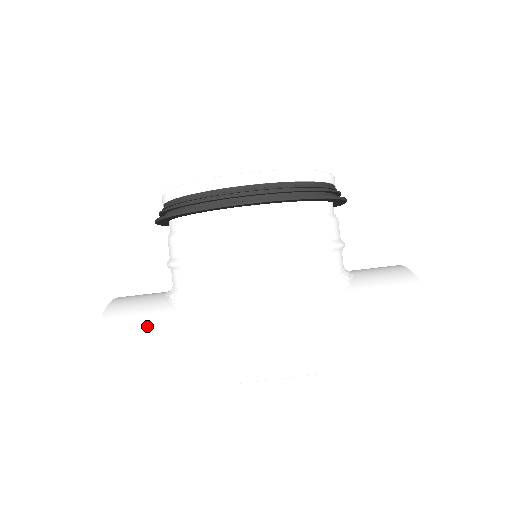
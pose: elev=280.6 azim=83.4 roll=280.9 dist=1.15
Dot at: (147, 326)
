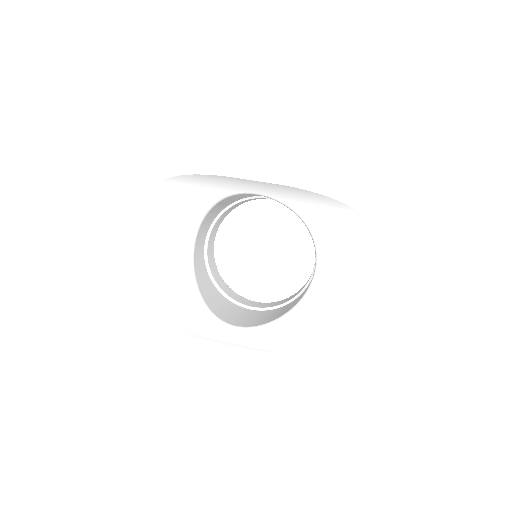
Dot at: (182, 197)
